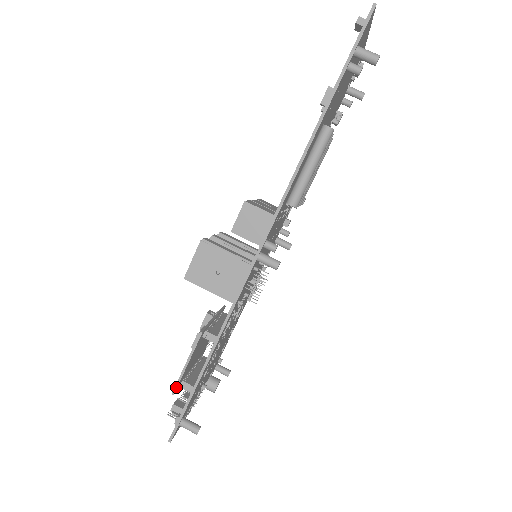
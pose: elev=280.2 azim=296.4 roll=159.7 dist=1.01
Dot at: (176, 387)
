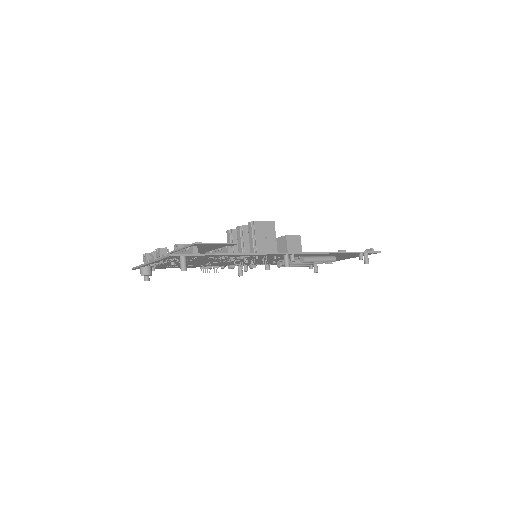
Dot at: (201, 243)
